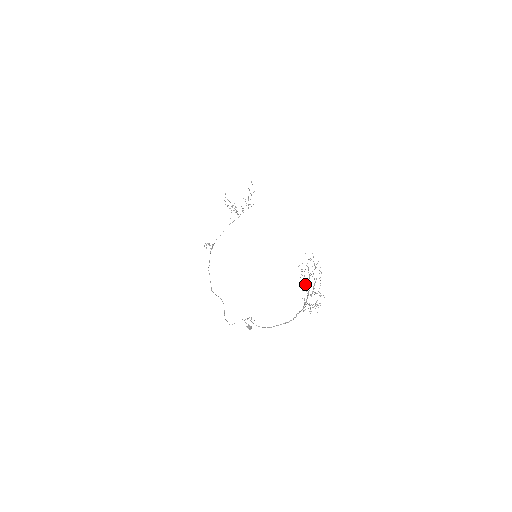
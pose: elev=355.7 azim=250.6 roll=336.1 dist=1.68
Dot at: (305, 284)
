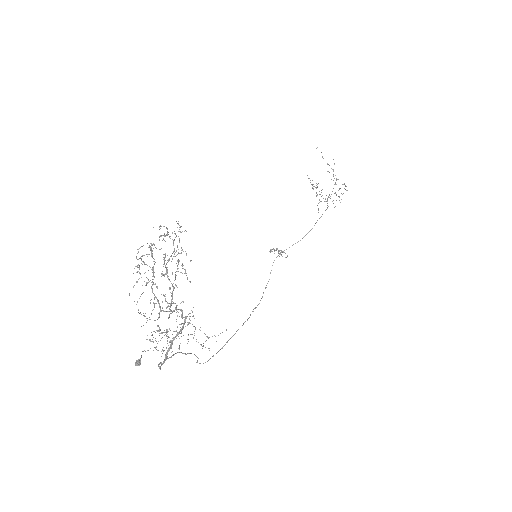
Dot at: (146, 285)
